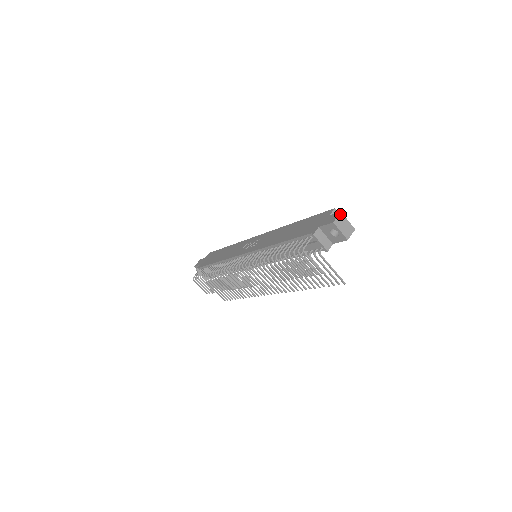
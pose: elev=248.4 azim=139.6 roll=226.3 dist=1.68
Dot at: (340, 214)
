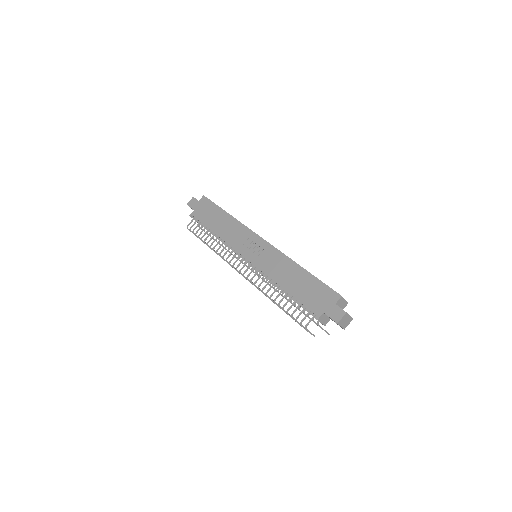
Dot at: (345, 314)
